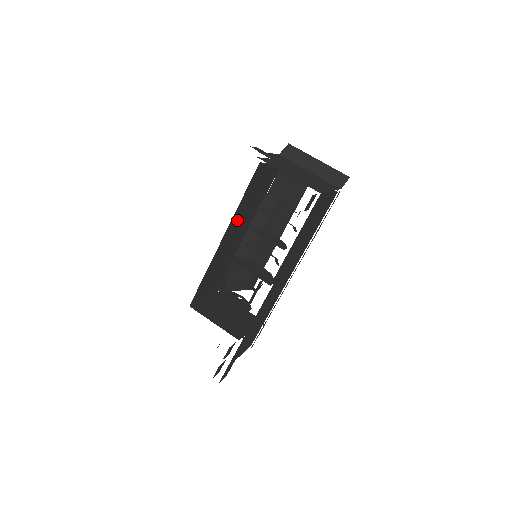
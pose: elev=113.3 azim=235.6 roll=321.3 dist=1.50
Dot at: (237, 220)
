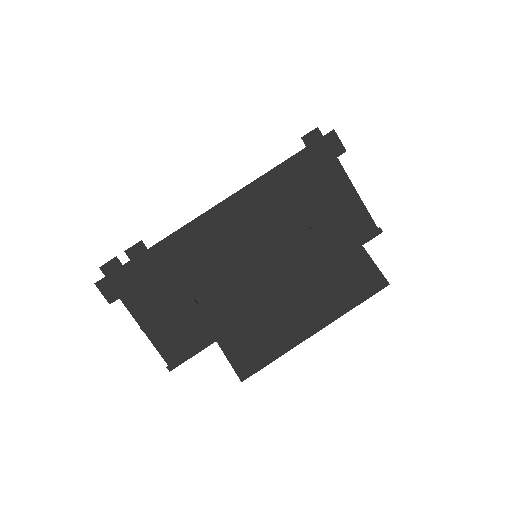
Dot at: occluded
